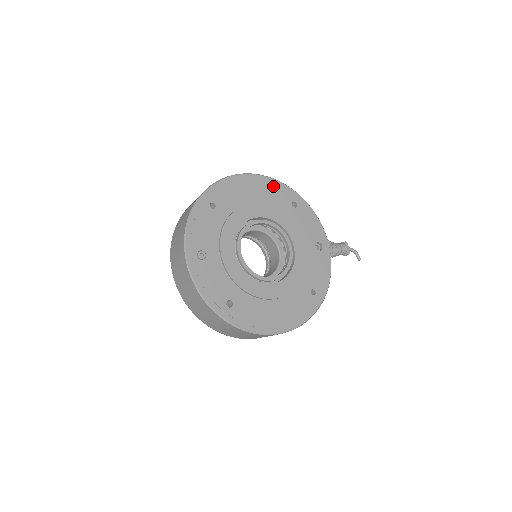
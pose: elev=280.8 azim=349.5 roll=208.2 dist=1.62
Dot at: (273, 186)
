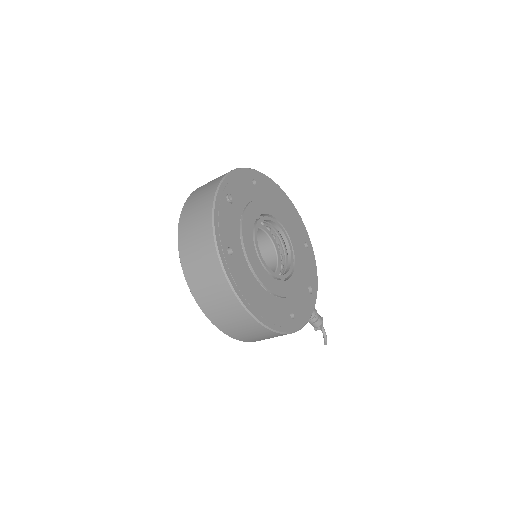
Dot at: (298, 219)
